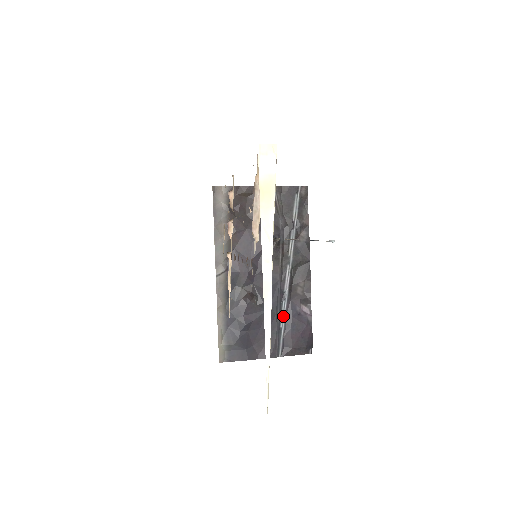
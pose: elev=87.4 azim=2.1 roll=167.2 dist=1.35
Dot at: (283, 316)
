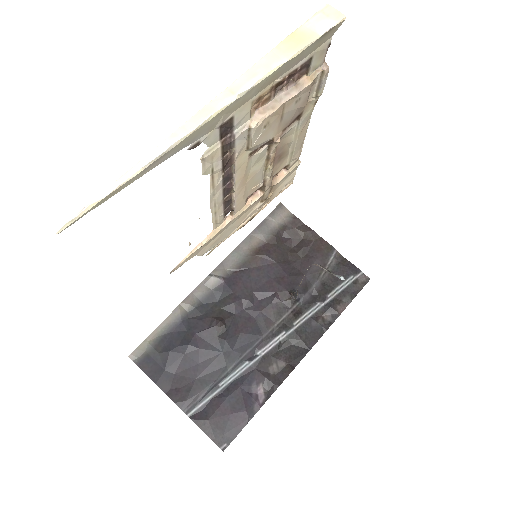
Dot at: (232, 376)
